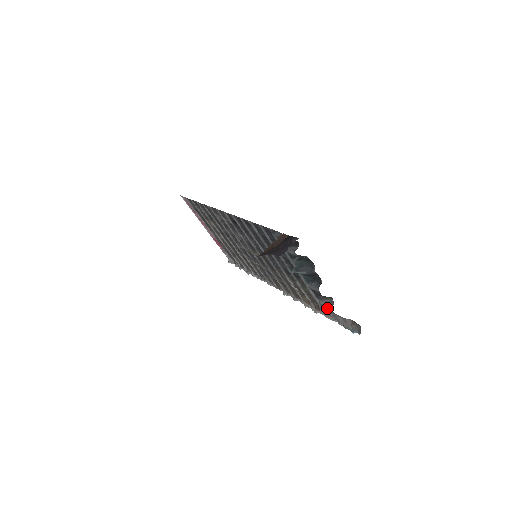
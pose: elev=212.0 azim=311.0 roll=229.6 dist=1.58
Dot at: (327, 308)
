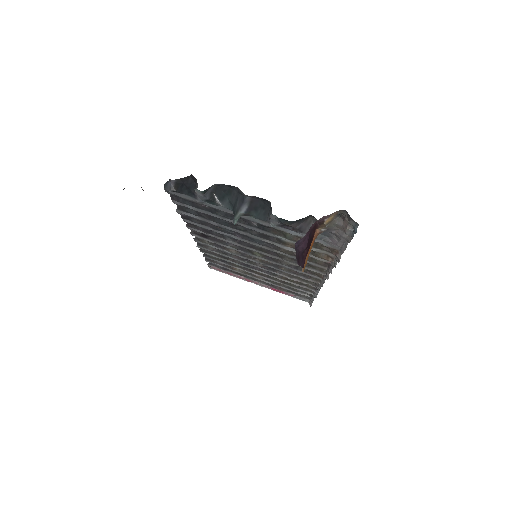
Dot at: (326, 237)
